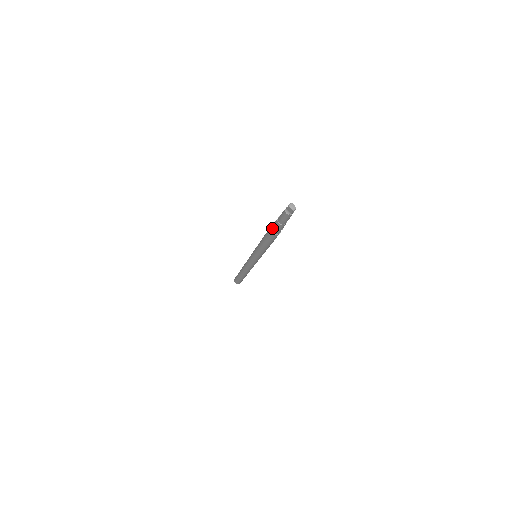
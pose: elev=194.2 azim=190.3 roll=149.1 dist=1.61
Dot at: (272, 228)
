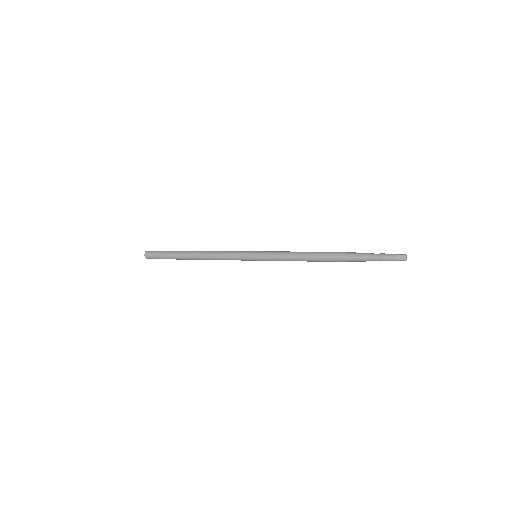
Dot at: (352, 254)
